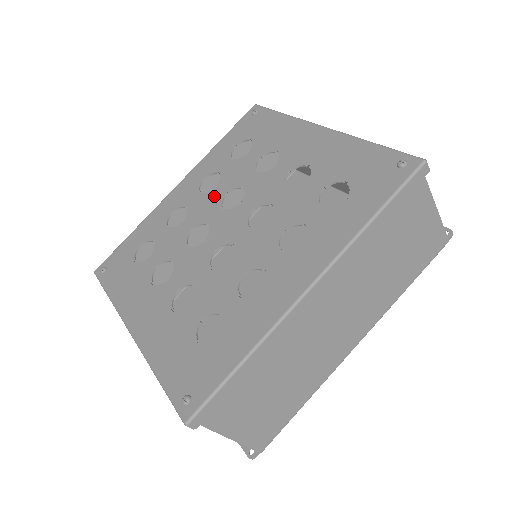
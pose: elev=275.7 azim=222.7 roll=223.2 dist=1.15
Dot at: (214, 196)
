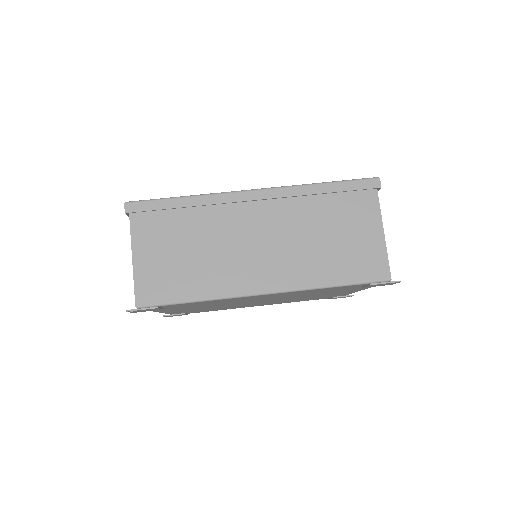
Dot at: occluded
